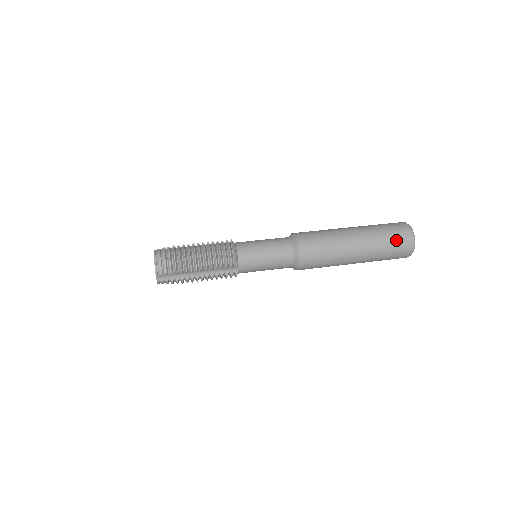
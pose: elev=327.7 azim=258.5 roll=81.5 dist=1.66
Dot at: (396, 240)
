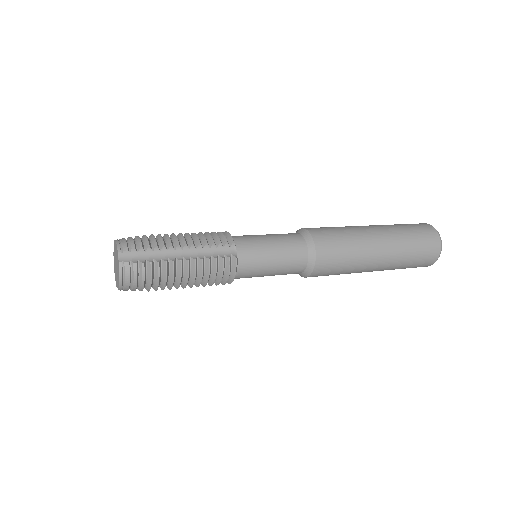
Dot at: (413, 226)
